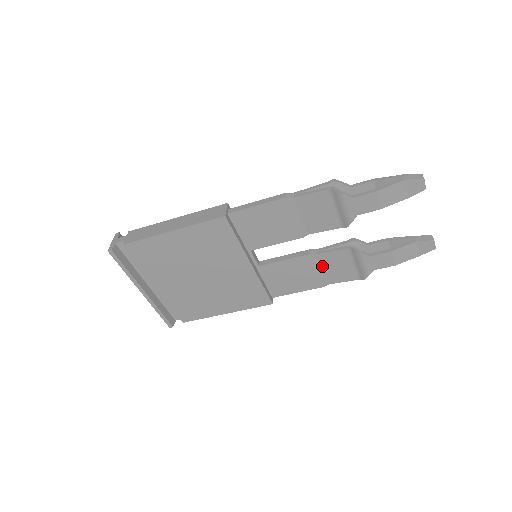
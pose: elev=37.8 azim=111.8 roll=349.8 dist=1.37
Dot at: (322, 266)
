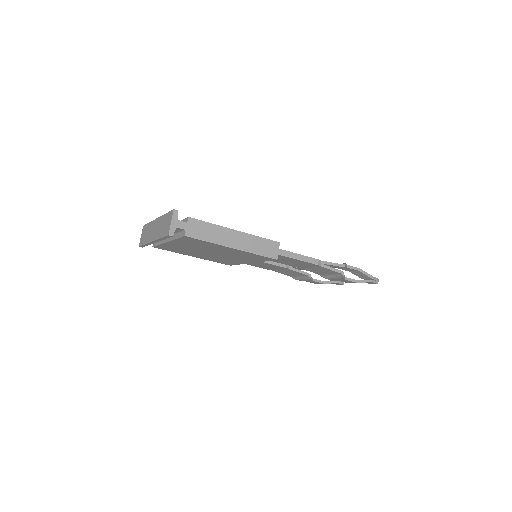
Dot at: (283, 270)
